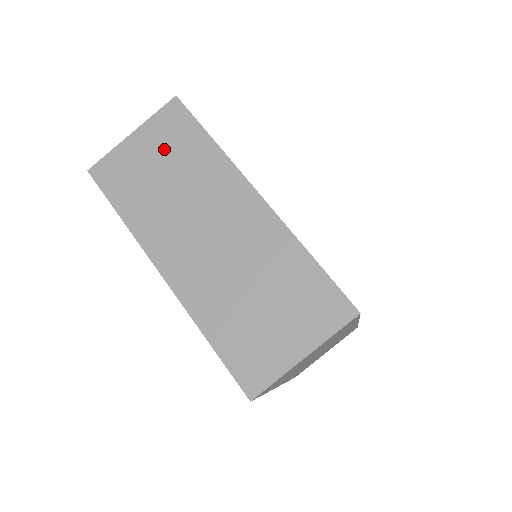
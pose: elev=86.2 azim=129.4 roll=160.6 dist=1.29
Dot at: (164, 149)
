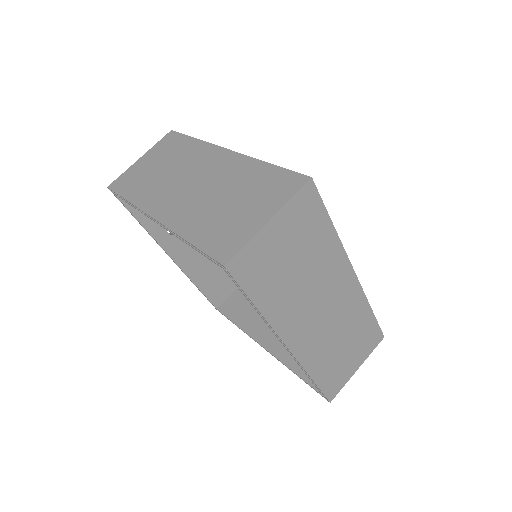
Dot at: (161, 156)
